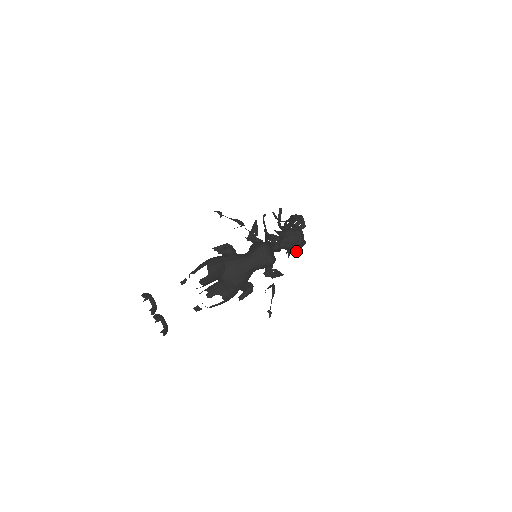
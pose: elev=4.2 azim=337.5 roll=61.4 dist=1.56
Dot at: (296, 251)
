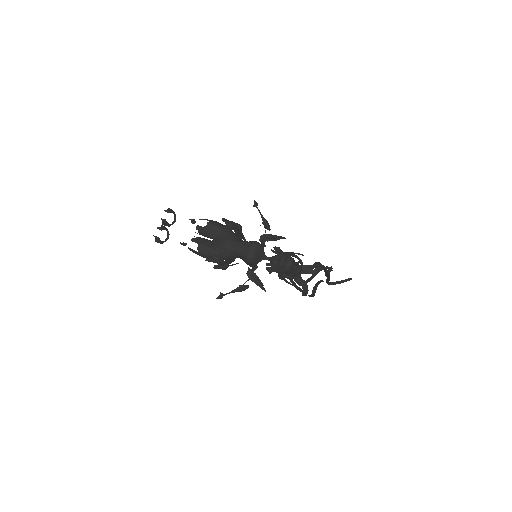
Dot at: (302, 294)
